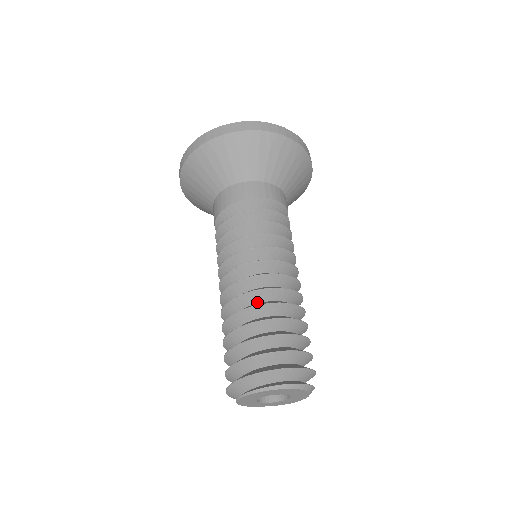
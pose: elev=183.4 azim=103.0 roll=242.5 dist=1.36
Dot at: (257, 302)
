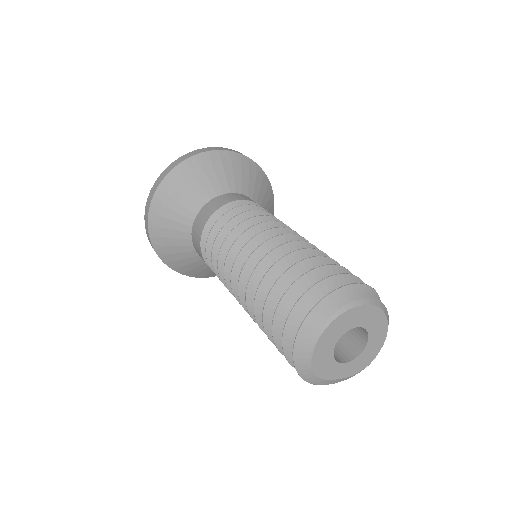
Dot at: occluded
